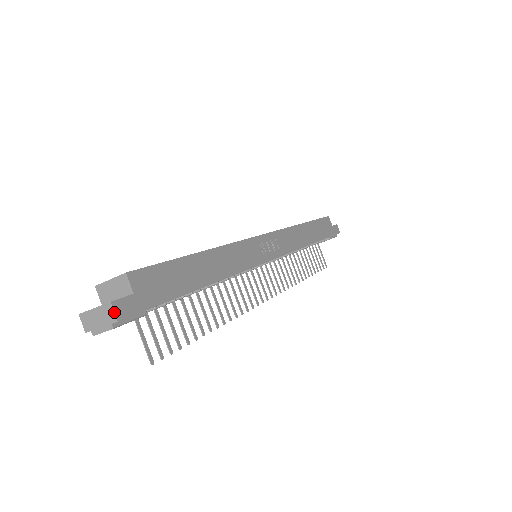
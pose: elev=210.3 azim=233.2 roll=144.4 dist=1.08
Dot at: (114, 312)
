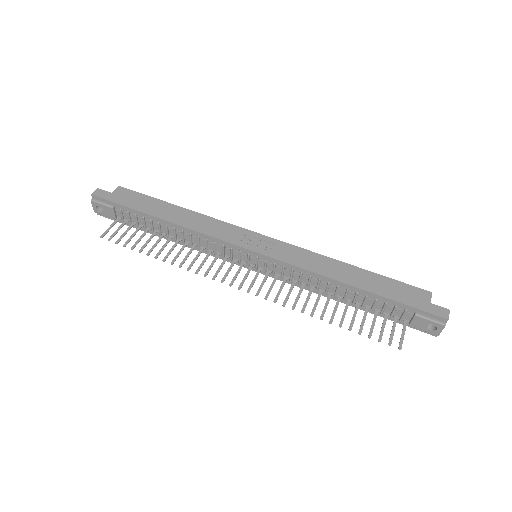
Dot at: (94, 191)
